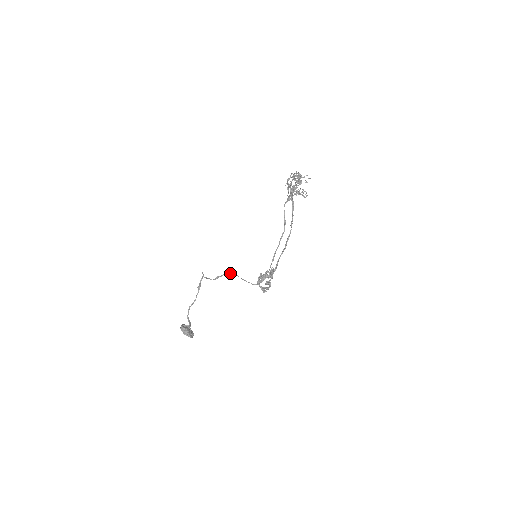
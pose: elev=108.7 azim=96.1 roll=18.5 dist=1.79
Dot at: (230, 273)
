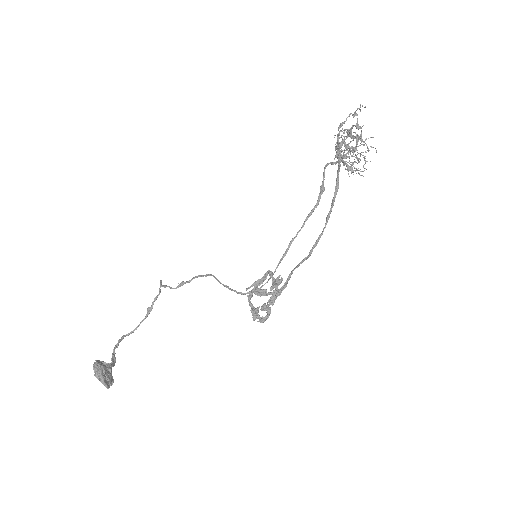
Dot at: (204, 275)
